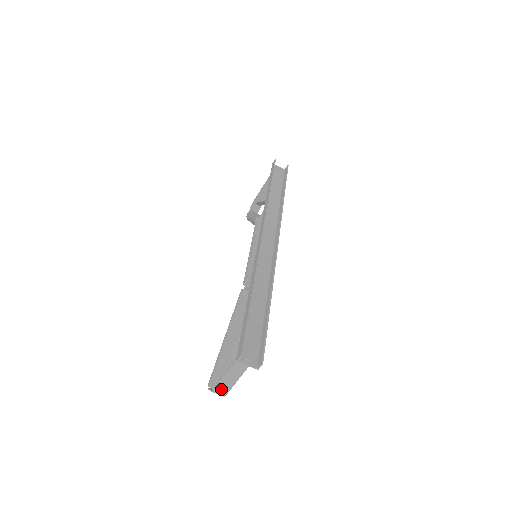
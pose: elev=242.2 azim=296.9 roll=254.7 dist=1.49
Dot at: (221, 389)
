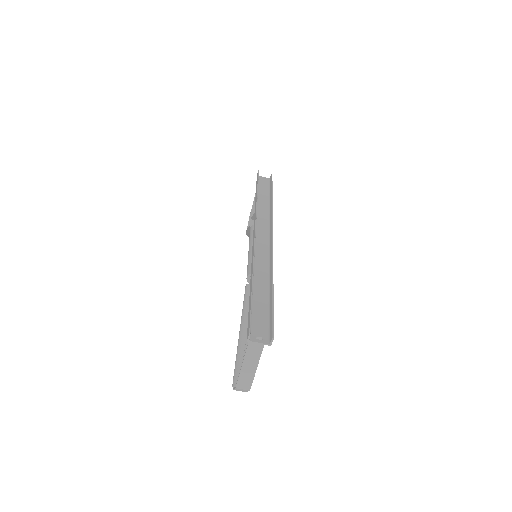
Dot at: (244, 382)
